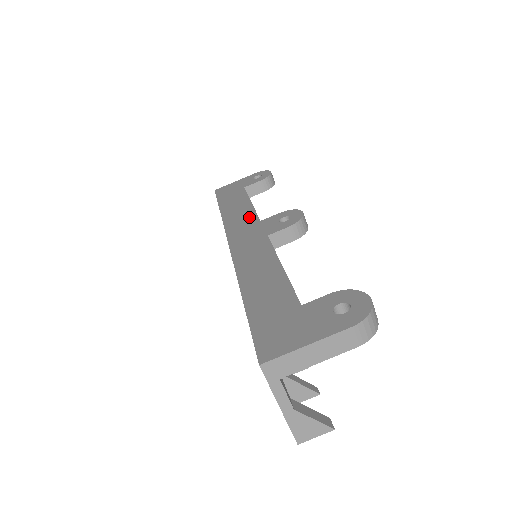
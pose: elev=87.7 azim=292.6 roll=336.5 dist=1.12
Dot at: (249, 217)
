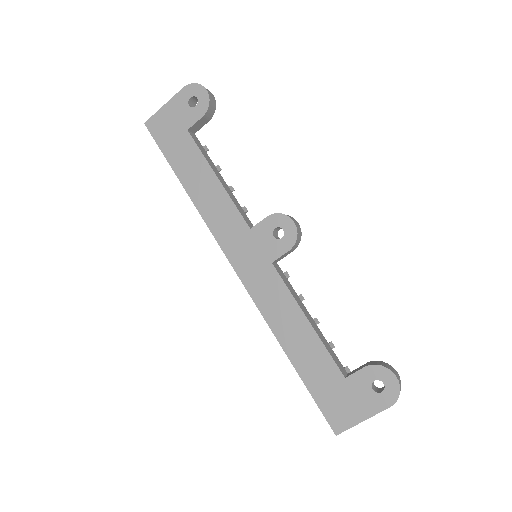
Dot at: (232, 217)
